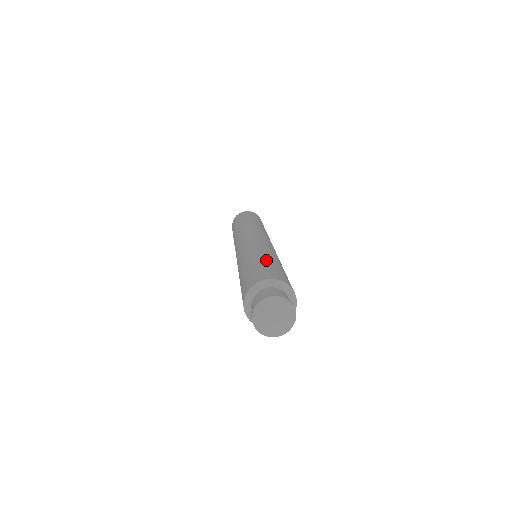
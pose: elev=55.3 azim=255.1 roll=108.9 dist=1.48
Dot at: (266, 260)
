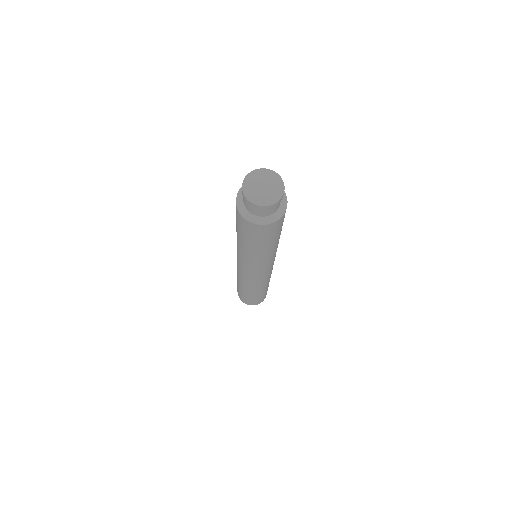
Dot at: occluded
